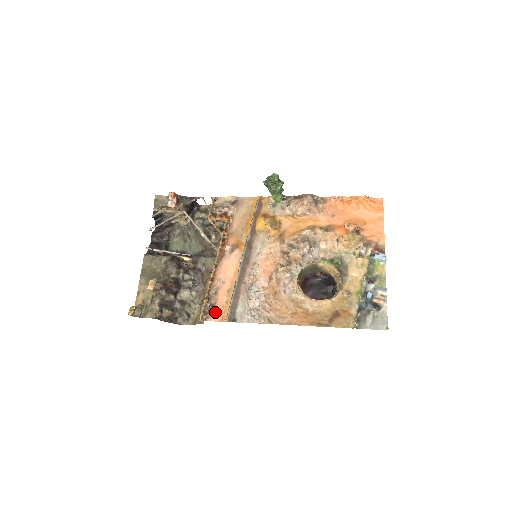
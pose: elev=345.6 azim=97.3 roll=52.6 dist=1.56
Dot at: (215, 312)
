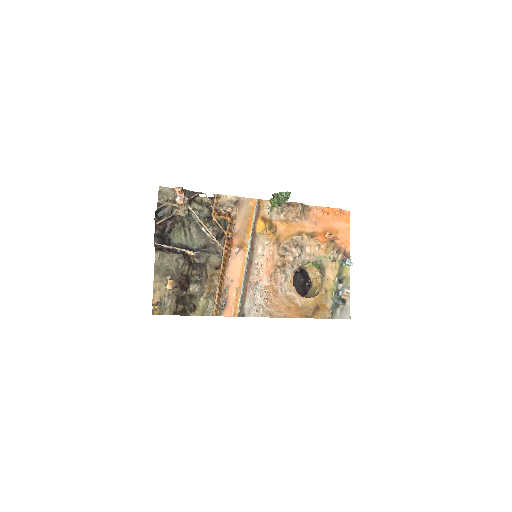
Dot at: (227, 308)
